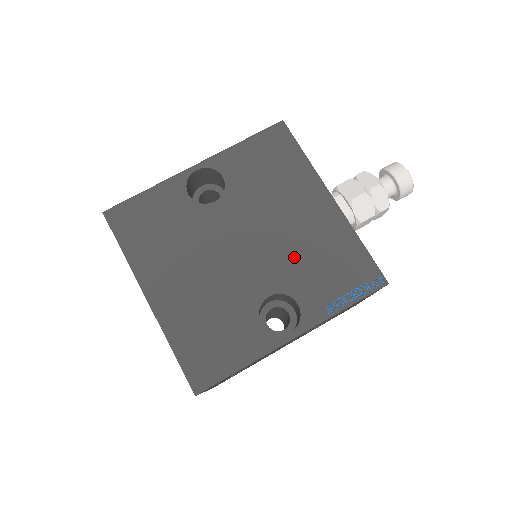
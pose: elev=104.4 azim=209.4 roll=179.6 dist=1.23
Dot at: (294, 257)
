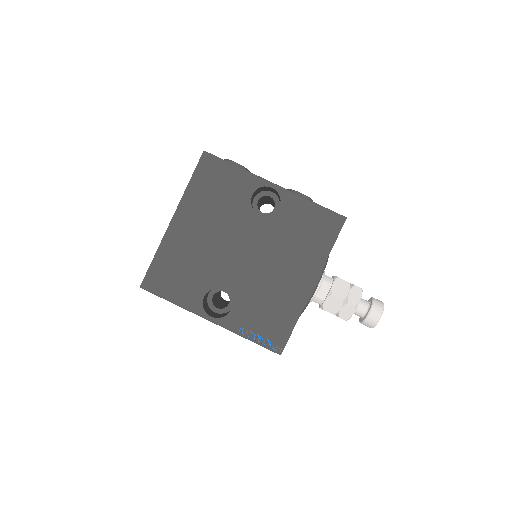
Dot at: (258, 288)
